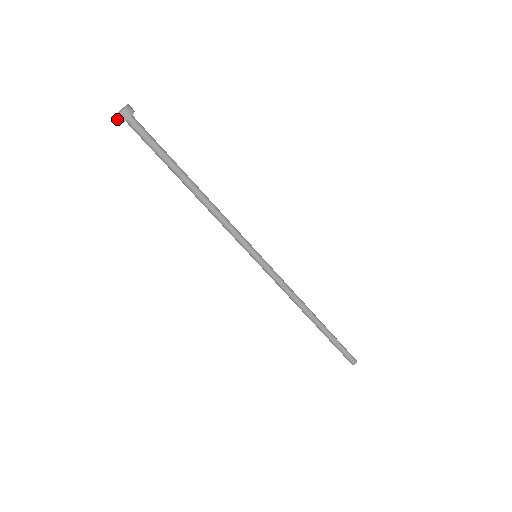
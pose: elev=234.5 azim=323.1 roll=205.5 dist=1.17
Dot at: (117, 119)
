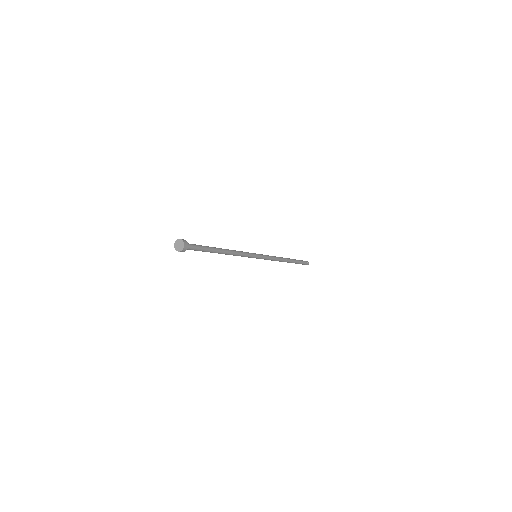
Dot at: occluded
